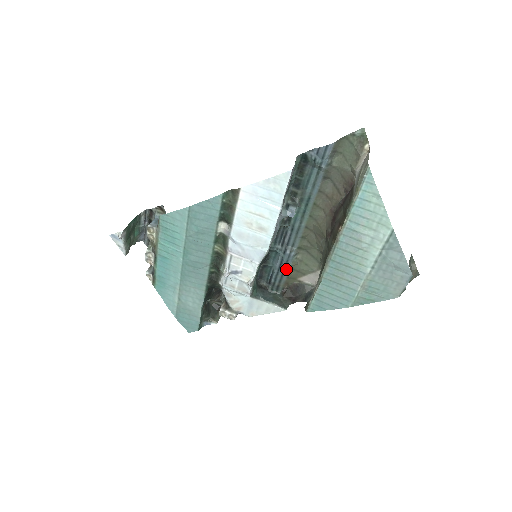
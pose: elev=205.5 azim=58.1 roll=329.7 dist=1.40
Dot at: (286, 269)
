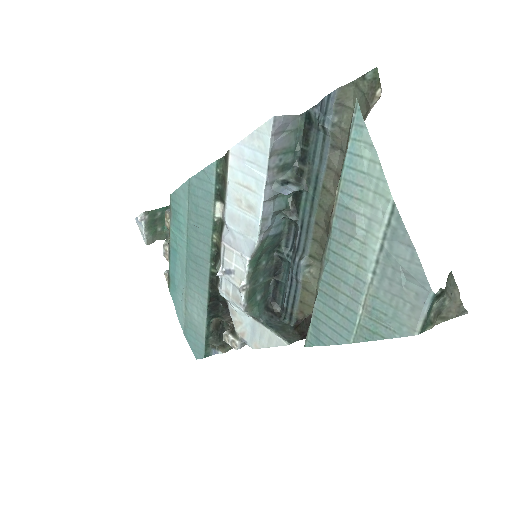
Dot at: (298, 288)
